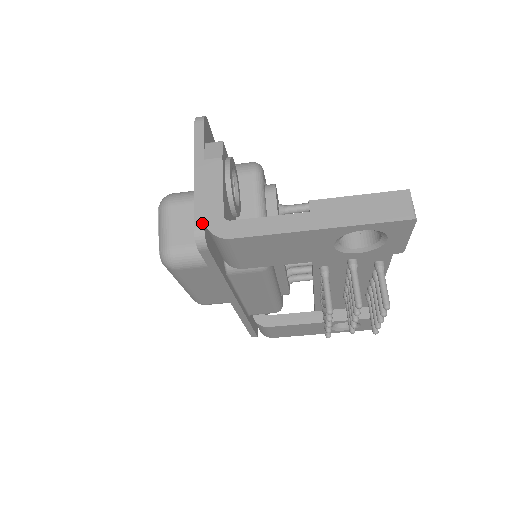
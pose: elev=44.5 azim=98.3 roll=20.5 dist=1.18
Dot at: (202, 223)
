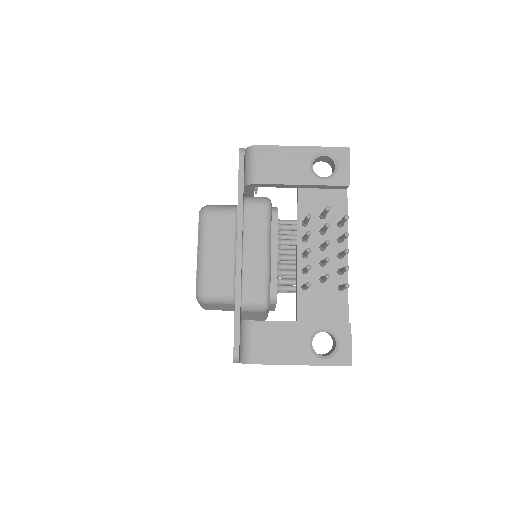
Dot at: occluded
